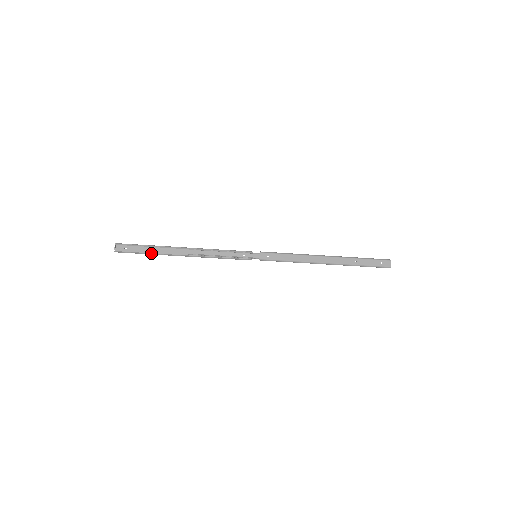
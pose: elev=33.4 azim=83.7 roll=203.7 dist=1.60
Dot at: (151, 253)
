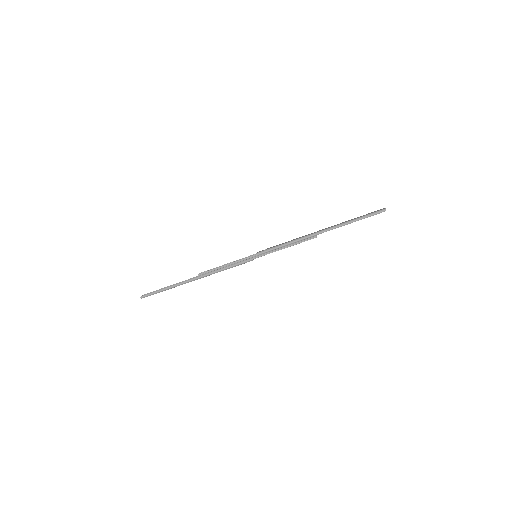
Dot at: (169, 287)
